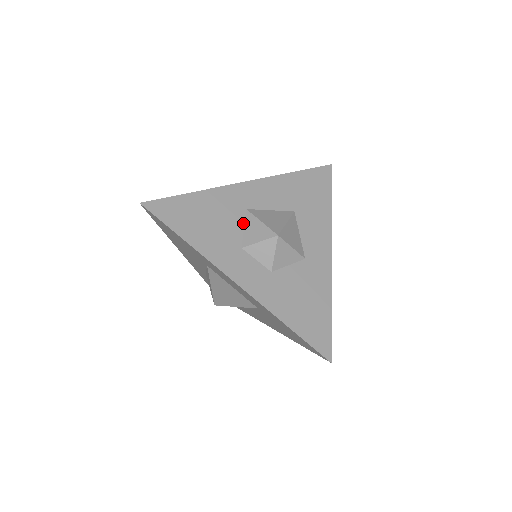
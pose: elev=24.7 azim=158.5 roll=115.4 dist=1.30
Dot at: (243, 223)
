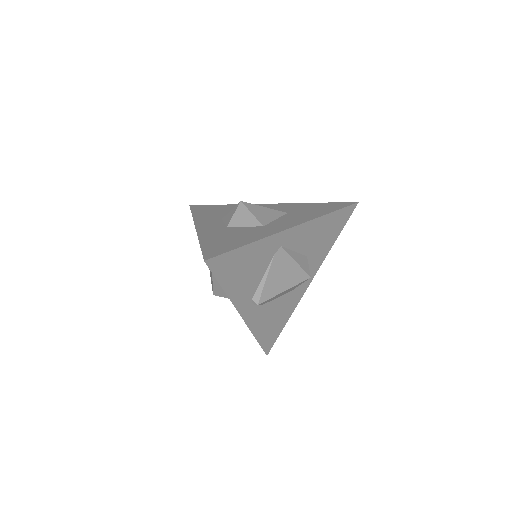
Dot at: occluded
